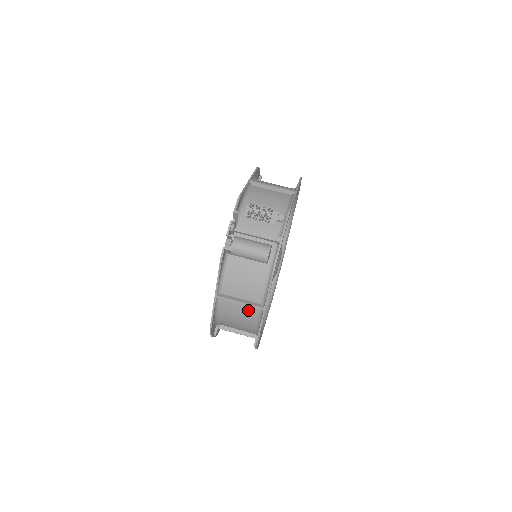
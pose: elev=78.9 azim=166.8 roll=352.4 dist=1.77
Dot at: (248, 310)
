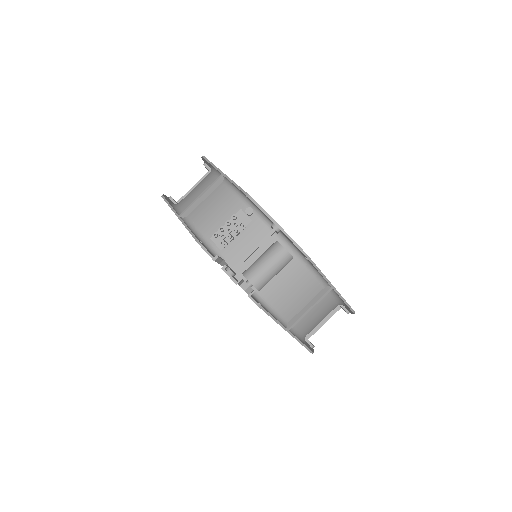
Dot at: (320, 304)
